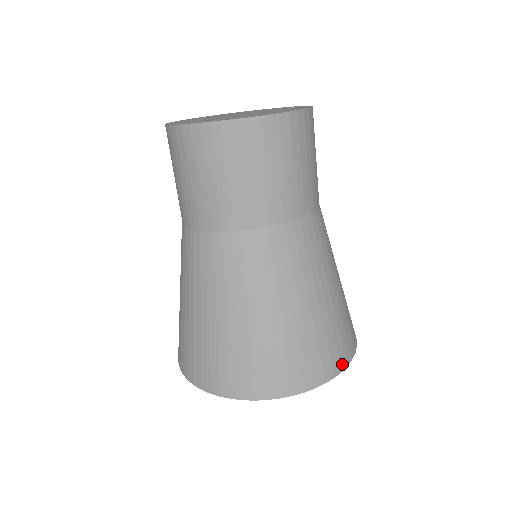
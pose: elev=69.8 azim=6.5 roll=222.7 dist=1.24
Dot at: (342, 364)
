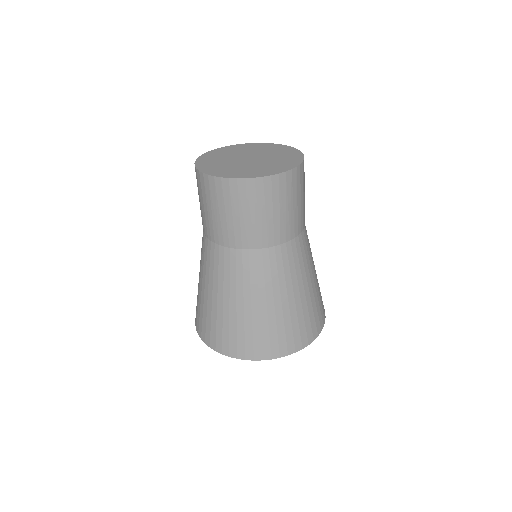
Dot at: (321, 326)
